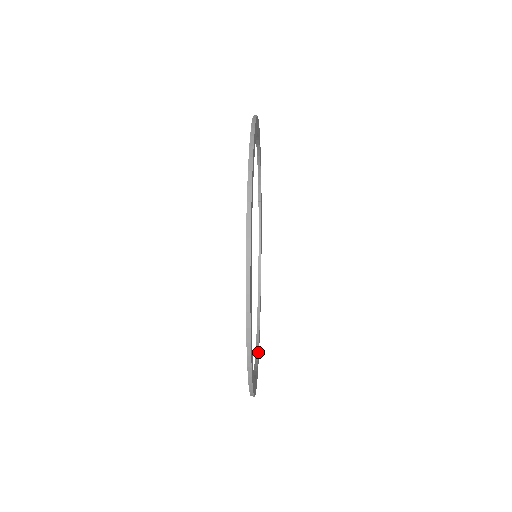
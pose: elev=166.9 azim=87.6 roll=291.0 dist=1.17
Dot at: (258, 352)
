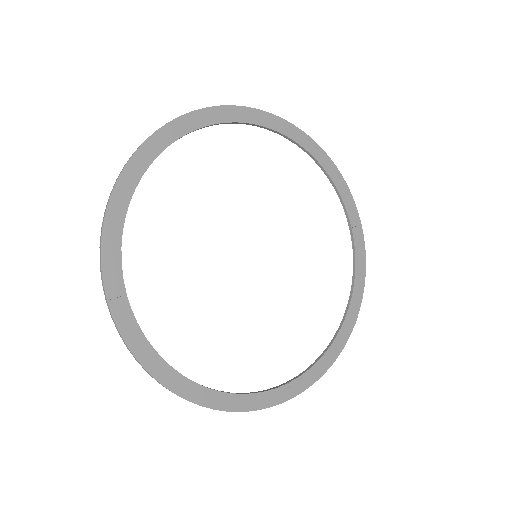
Dot at: (273, 390)
